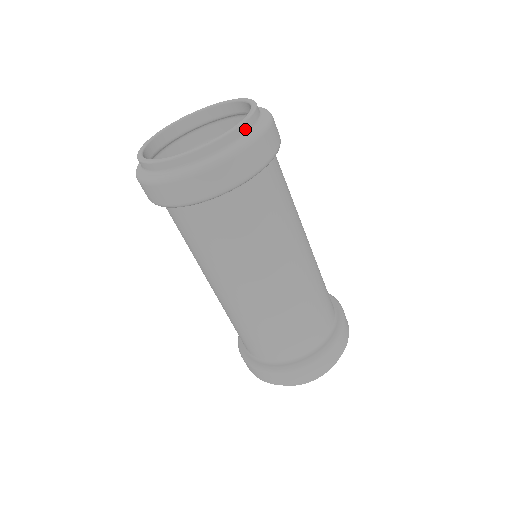
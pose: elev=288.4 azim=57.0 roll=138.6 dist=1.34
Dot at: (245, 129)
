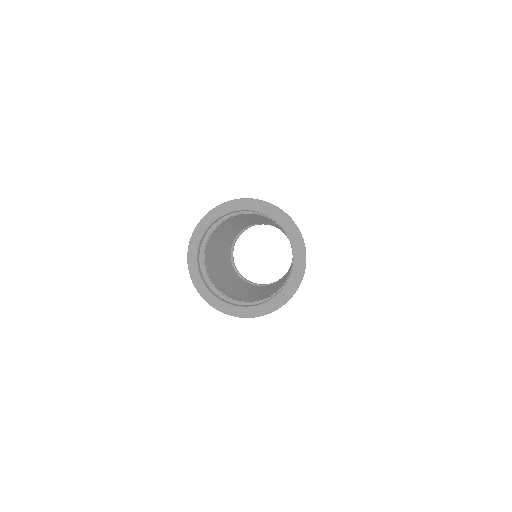
Dot at: (256, 310)
